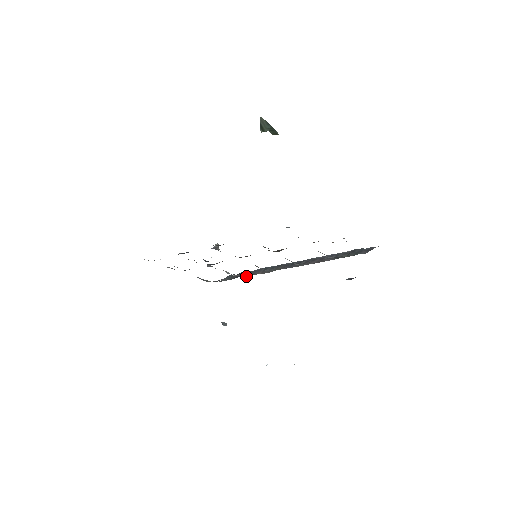
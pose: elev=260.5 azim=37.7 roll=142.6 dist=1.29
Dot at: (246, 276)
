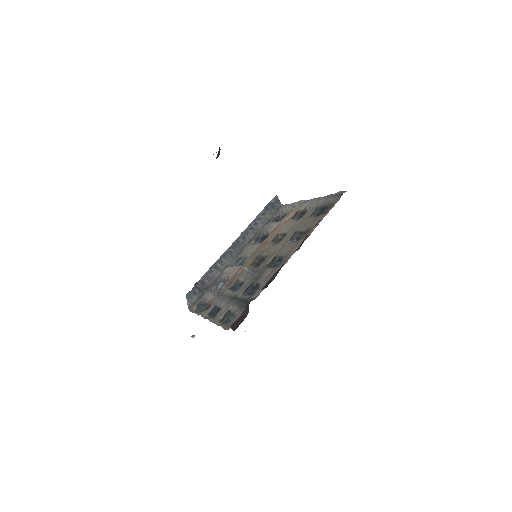
Dot at: (210, 283)
